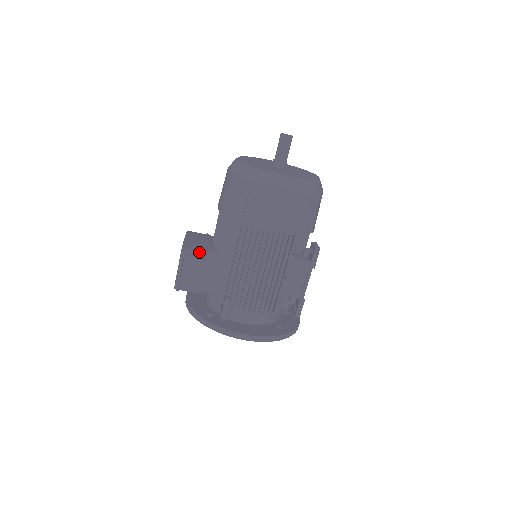
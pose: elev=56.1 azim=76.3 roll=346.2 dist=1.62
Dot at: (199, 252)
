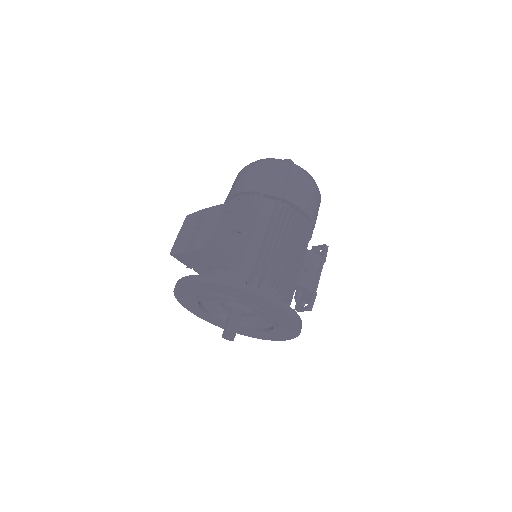
Dot at: occluded
